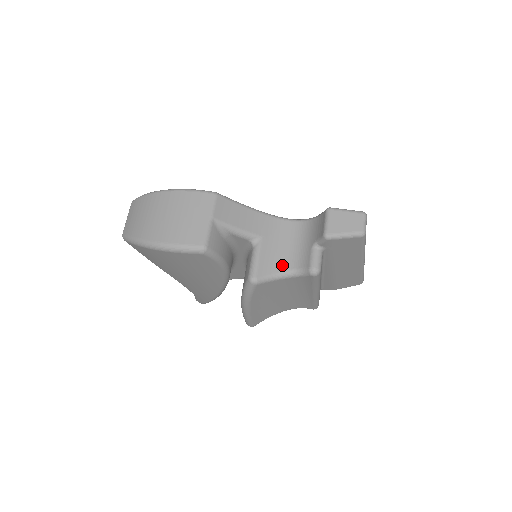
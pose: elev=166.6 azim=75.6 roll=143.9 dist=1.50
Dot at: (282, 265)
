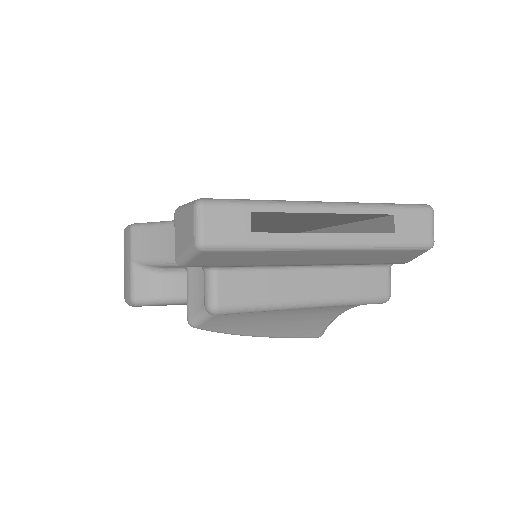
Dot at: occluded
